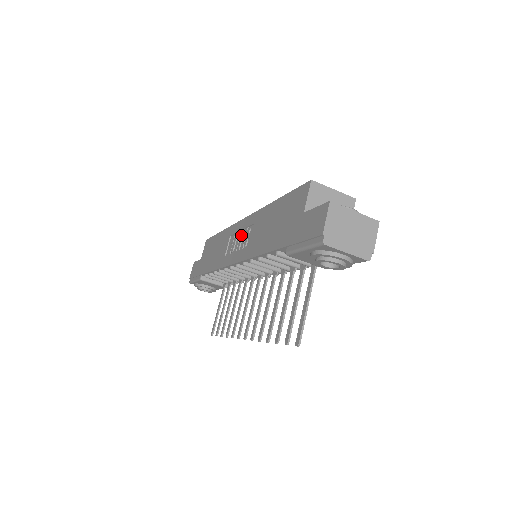
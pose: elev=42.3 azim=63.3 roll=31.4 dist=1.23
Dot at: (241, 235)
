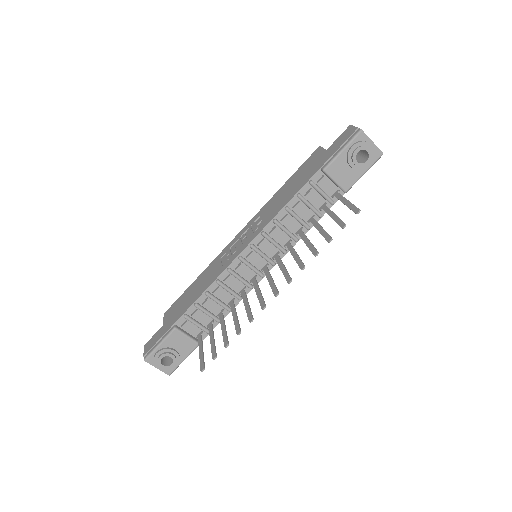
Dot at: (243, 236)
